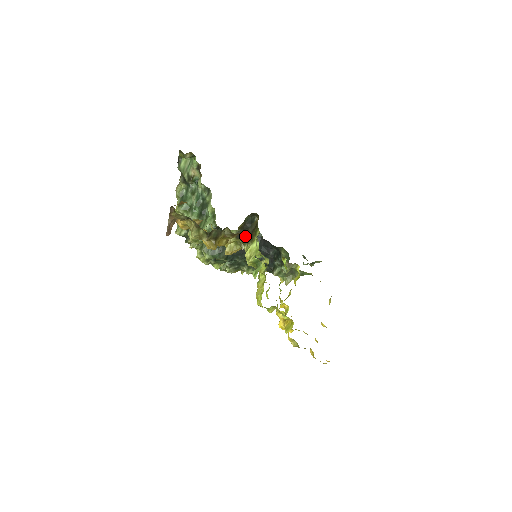
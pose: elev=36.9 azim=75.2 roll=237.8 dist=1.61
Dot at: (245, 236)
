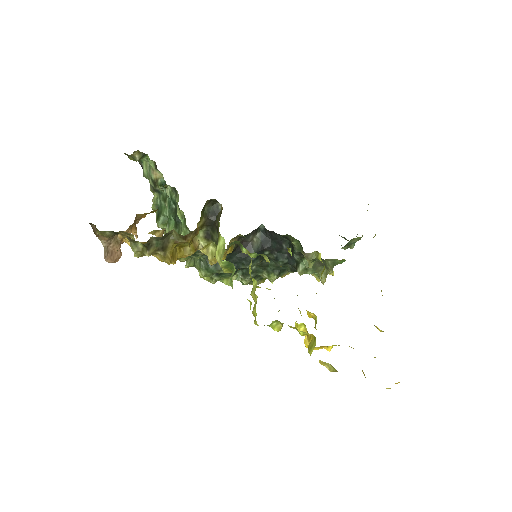
Dot at: (215, 234)
